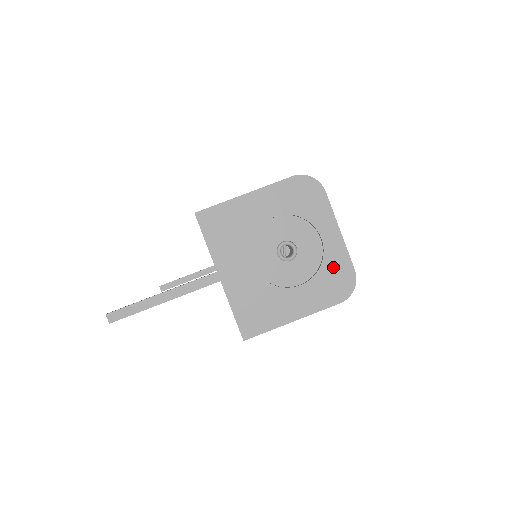
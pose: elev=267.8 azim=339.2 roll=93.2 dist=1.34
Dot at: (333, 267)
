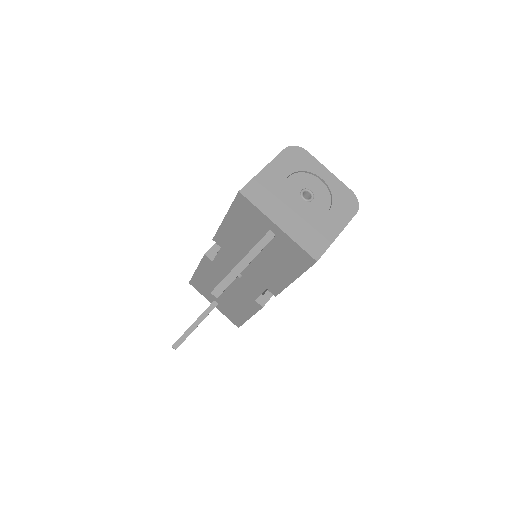
Dot at: (339, 193)
